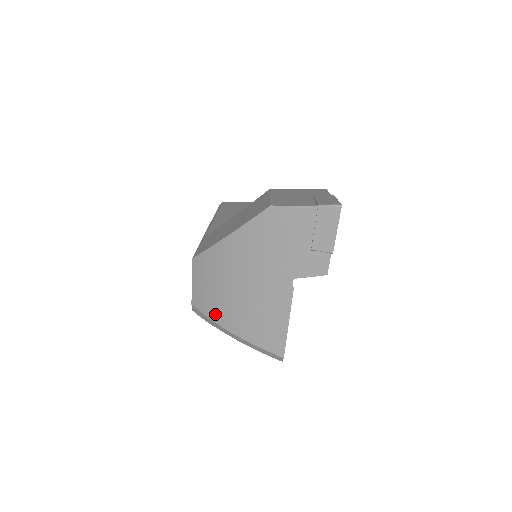
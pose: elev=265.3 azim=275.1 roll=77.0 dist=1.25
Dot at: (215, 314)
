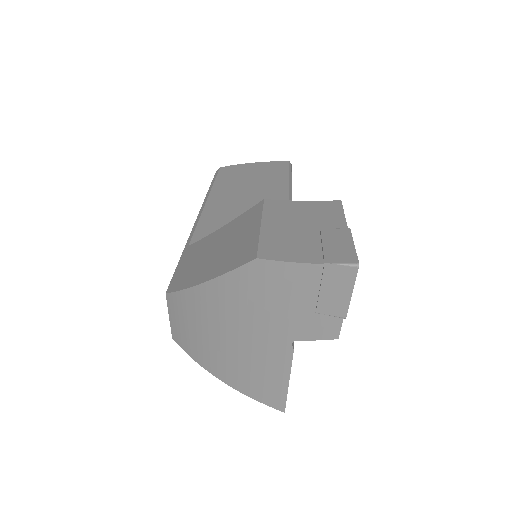
Dot at: (199, 358)
